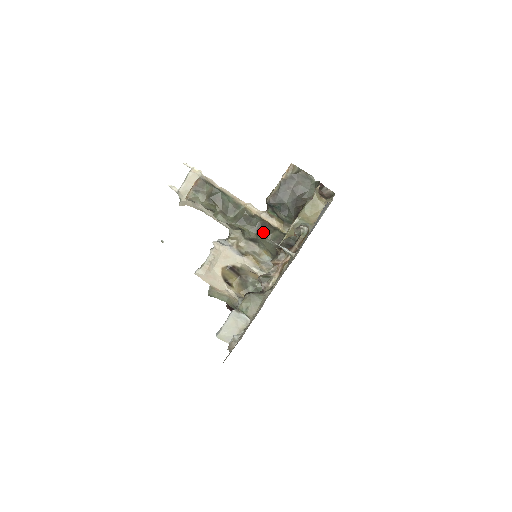
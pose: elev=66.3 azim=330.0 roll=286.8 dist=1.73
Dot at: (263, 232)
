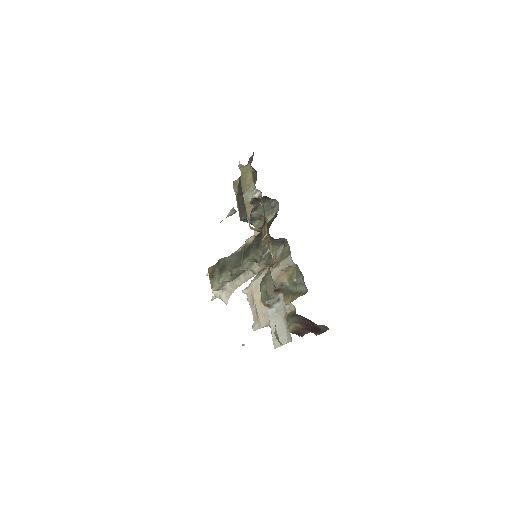
Dot at: (259, 240)
